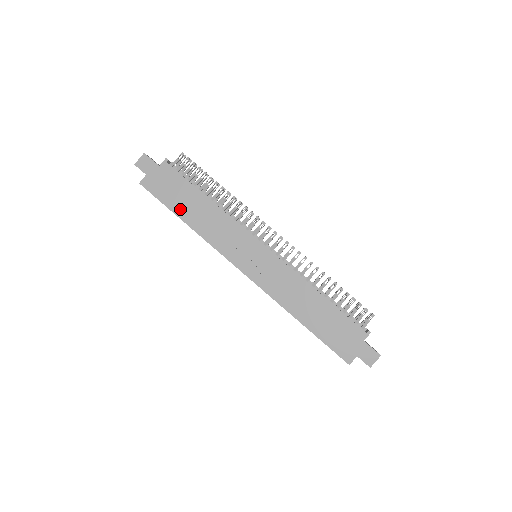
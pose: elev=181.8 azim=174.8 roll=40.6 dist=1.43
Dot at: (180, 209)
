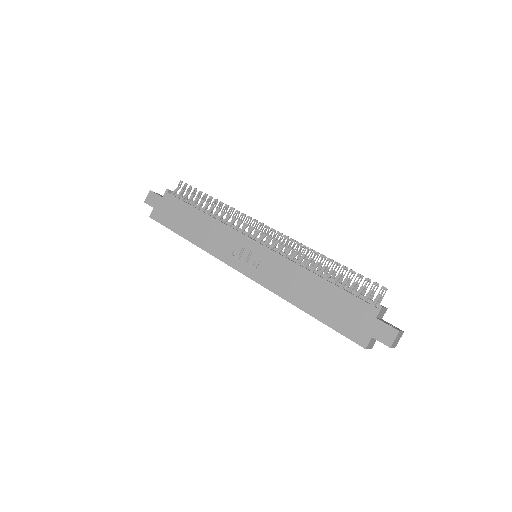
Dot at: (182, 229)
